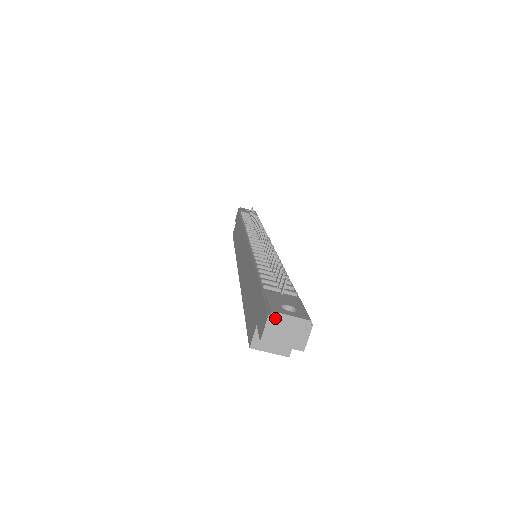
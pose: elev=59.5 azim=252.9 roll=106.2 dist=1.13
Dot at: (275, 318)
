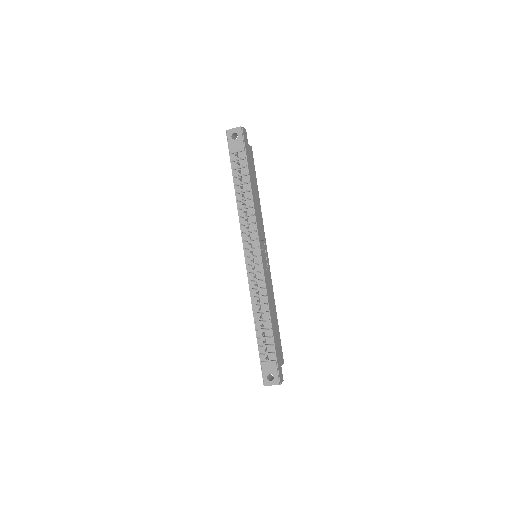
Dot at: (266, 385)
